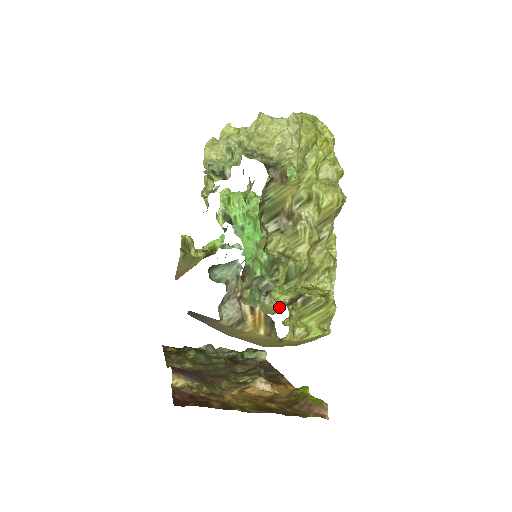
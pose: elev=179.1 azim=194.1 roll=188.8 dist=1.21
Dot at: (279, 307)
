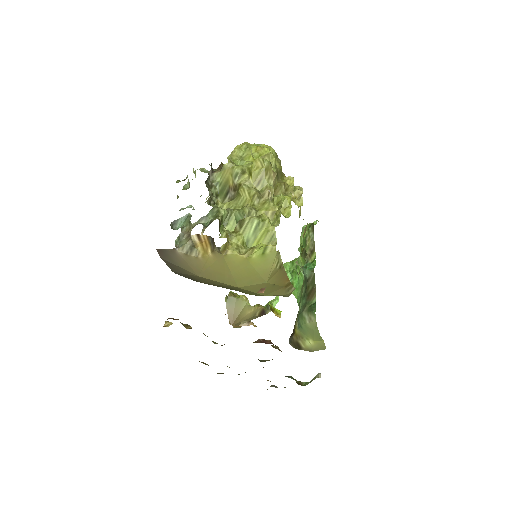
Dot at: (315, 319)
